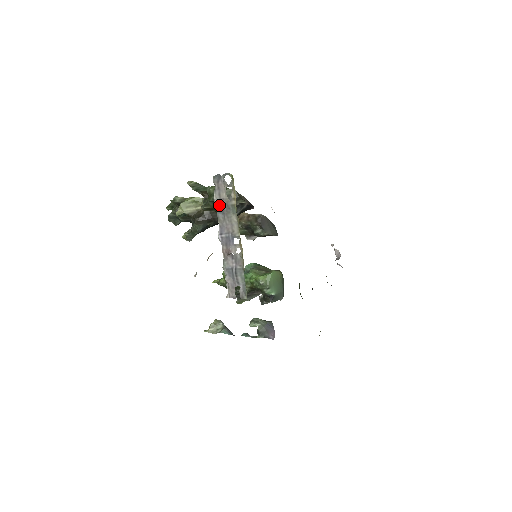
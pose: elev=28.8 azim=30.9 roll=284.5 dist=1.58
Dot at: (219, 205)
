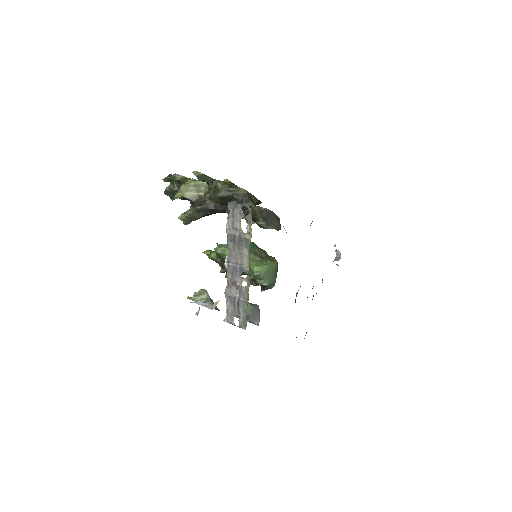
Dot at: (231, 233)
